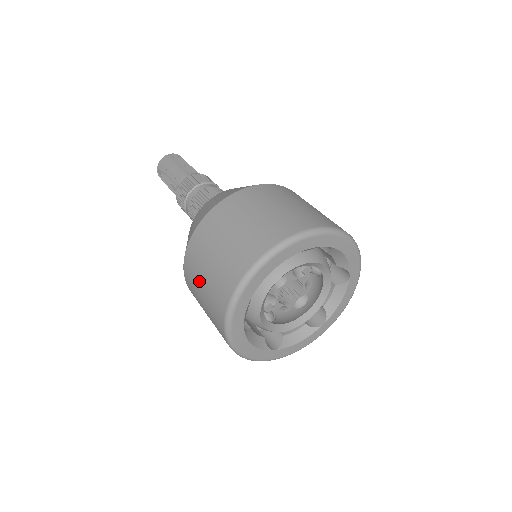
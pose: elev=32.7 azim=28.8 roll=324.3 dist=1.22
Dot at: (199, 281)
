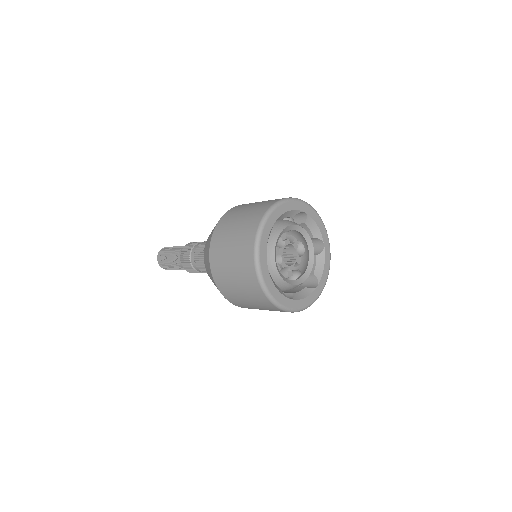
Dot at: (226, 253)
